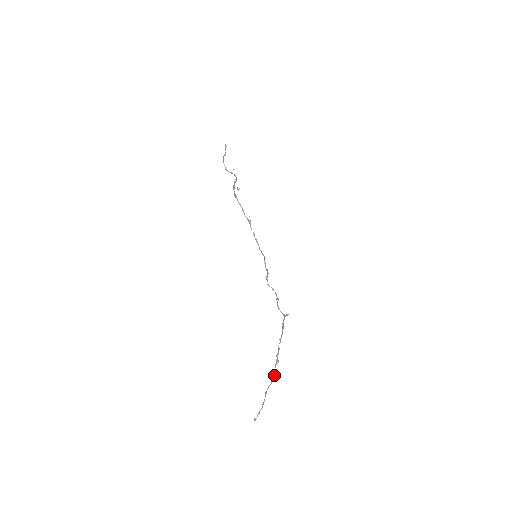
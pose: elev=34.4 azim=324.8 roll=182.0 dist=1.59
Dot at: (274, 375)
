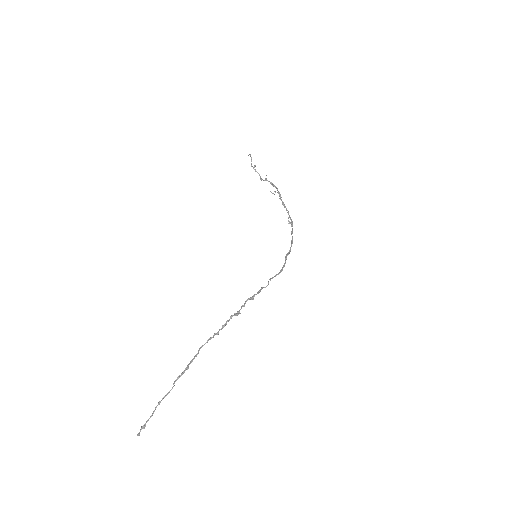
Dot at: (174, 383)
